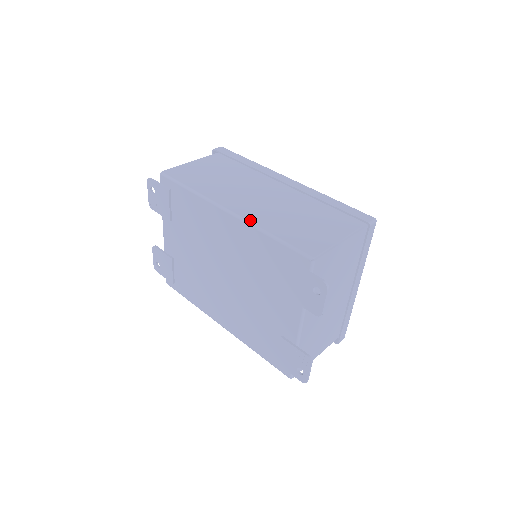
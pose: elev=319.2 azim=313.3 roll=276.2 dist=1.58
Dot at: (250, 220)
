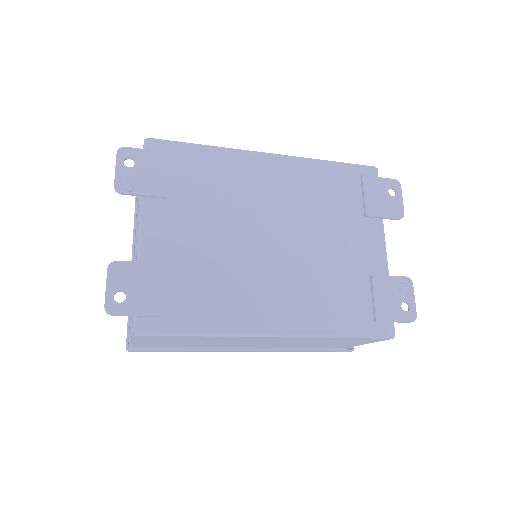
Dot at: (298, 158)
